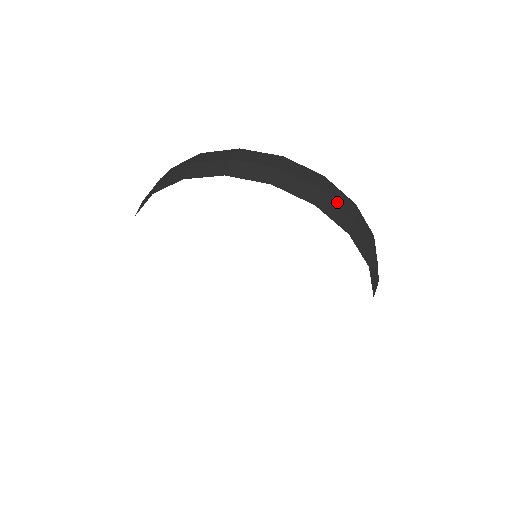
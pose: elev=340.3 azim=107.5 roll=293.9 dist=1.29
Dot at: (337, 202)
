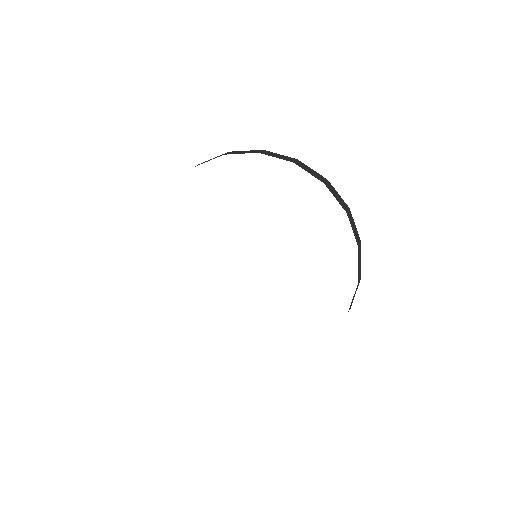
Dot at: (311, 169)
